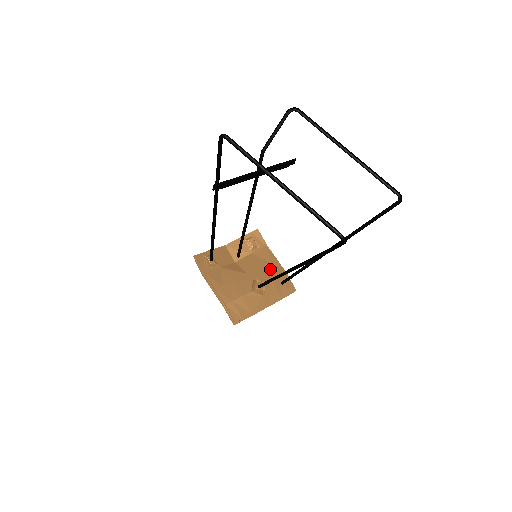
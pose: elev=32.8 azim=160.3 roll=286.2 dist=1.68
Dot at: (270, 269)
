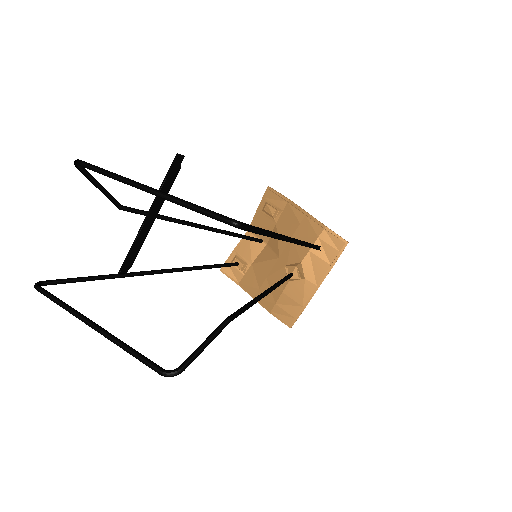
Dot at: (302, 235)
